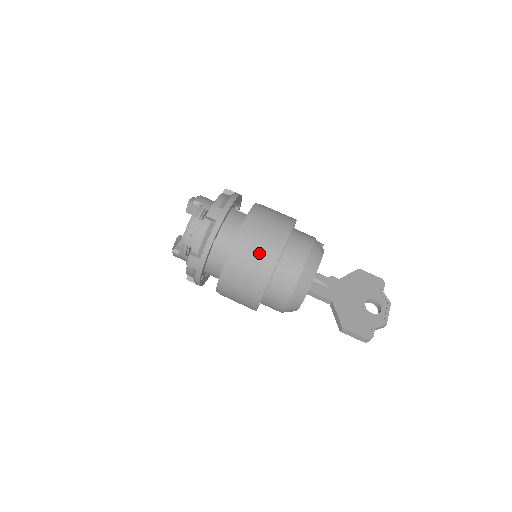
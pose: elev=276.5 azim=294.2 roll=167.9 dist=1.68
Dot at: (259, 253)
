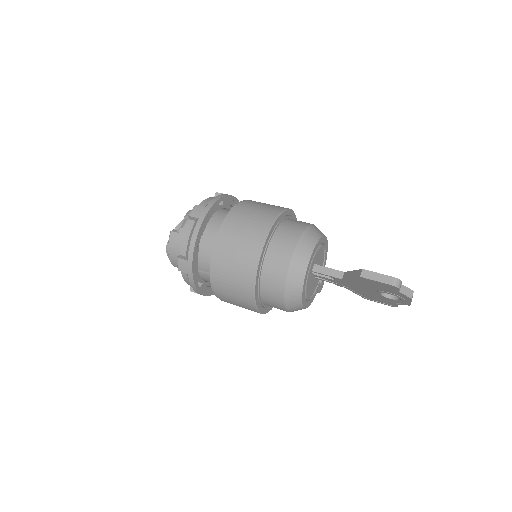
Dot at: (266, 205)
